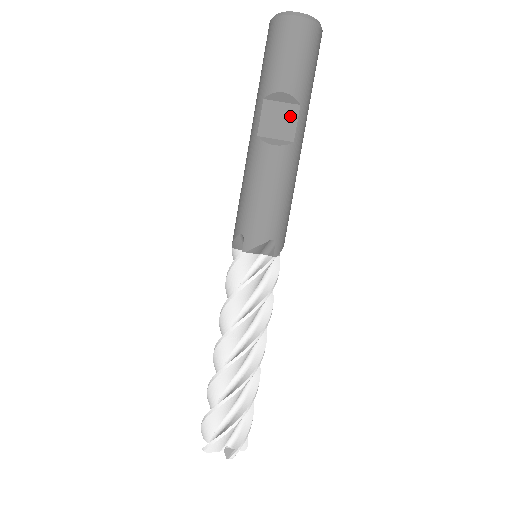
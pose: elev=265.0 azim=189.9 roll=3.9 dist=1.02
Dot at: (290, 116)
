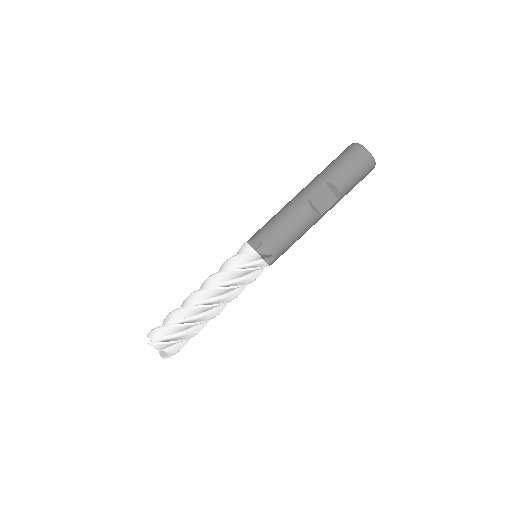
Dot at: (330, 201)
